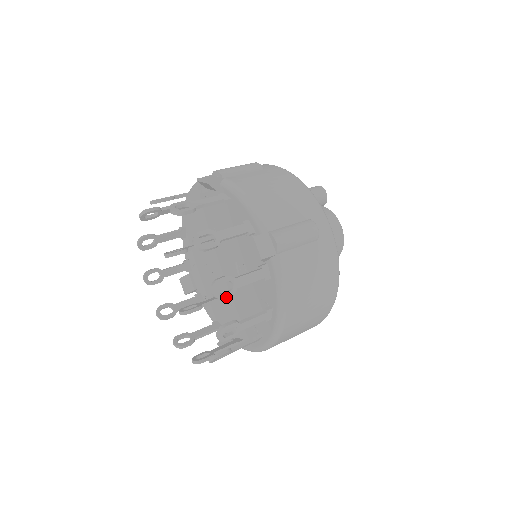
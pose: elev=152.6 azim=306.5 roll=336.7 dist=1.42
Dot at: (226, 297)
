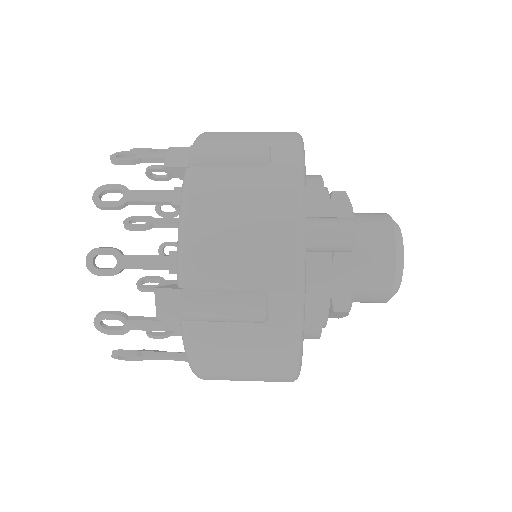
Dot at: (113, 334)
